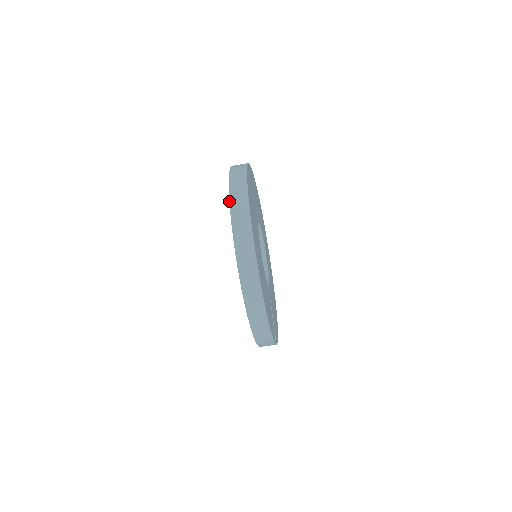
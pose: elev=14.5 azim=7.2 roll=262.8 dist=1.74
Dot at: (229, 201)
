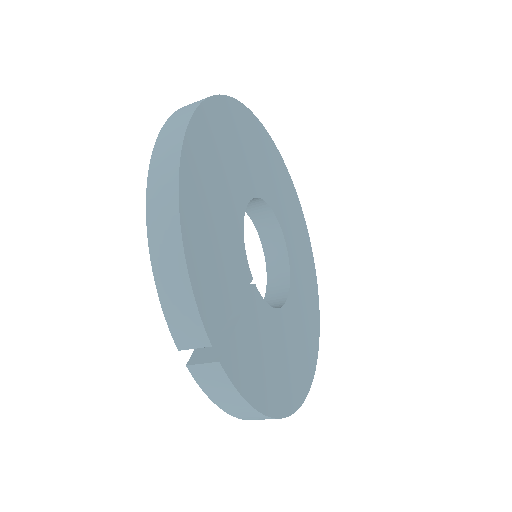
Dot at: occluded
